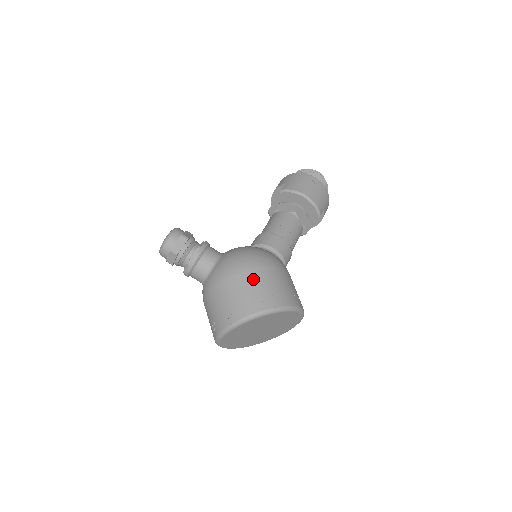
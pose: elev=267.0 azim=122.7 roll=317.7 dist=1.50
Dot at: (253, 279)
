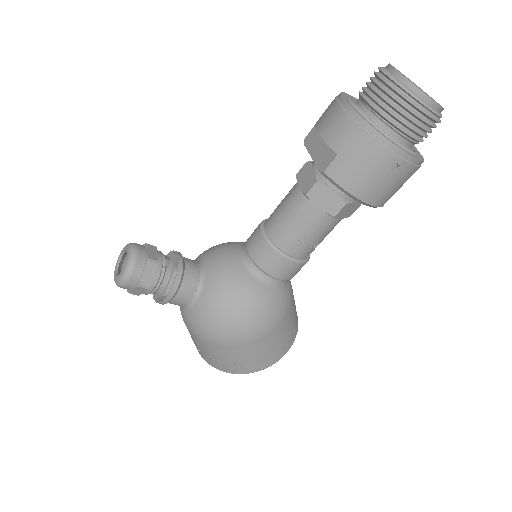
Dot at: (230, 353)
